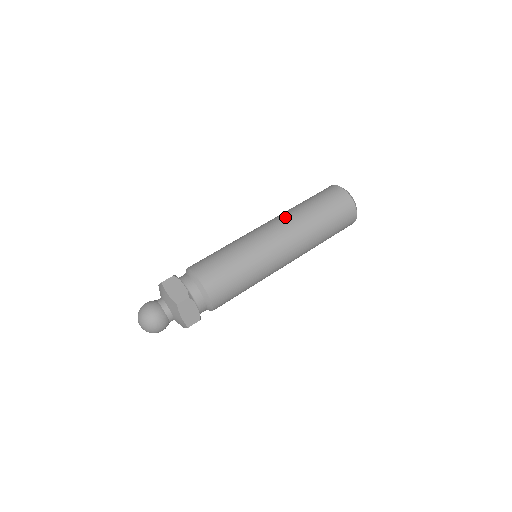
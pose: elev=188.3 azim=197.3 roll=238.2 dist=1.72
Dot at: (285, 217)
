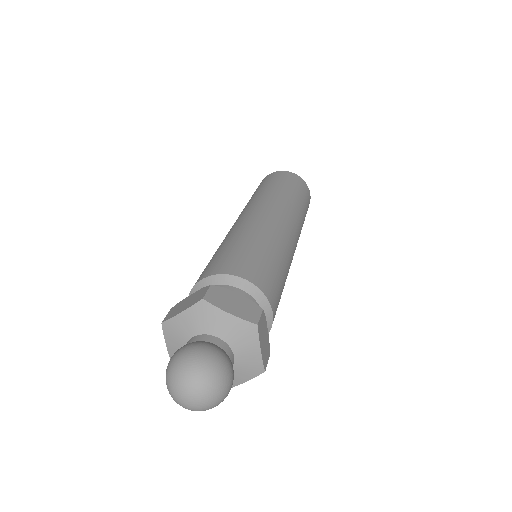
Dot at: occluded
